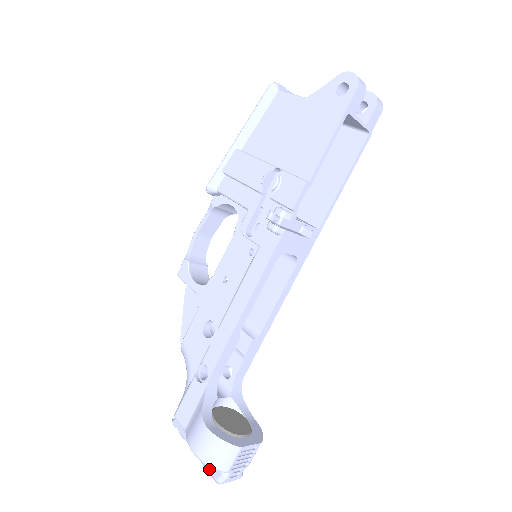
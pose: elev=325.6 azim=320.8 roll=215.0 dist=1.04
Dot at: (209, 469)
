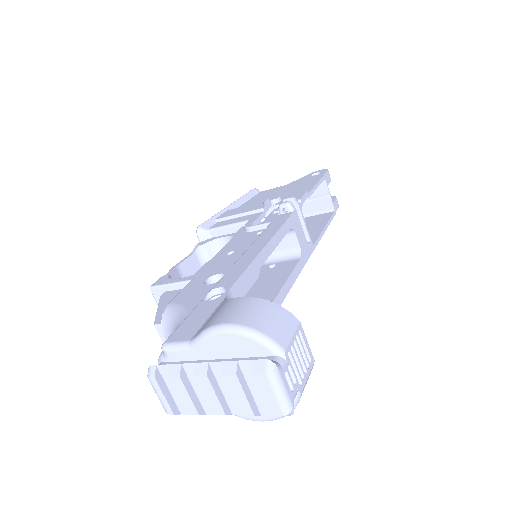
Dot at: (247, 360)
